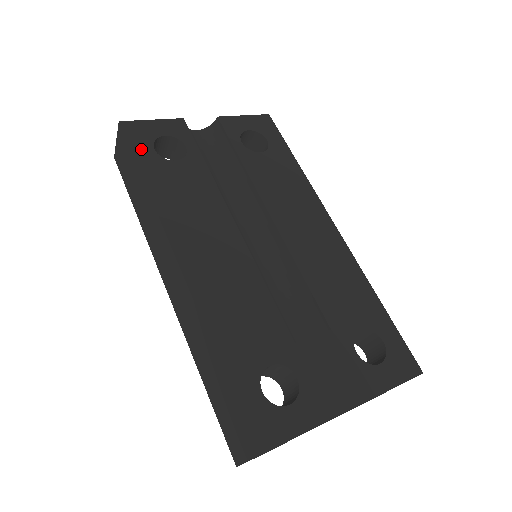
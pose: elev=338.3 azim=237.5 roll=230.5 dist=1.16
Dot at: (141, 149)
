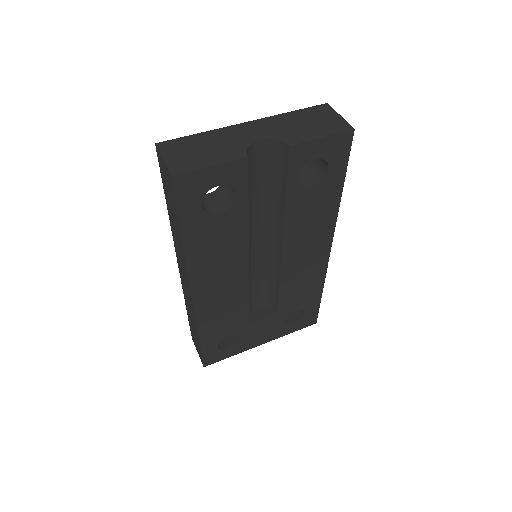
Dot at: (188, 207)
